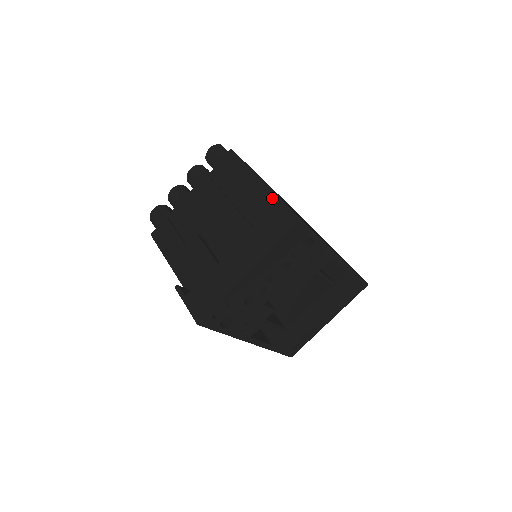
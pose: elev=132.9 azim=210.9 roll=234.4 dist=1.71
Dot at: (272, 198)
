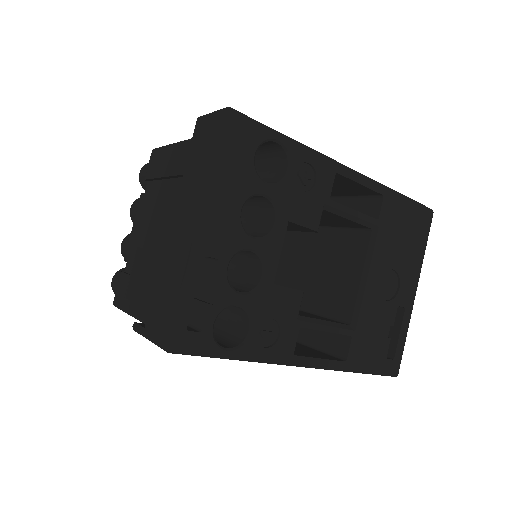
Dot at: occluded
